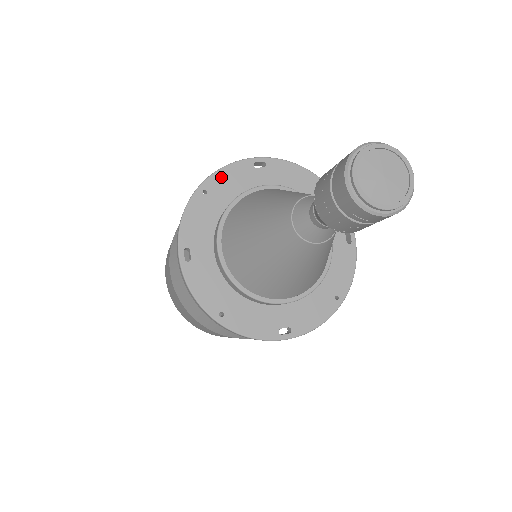
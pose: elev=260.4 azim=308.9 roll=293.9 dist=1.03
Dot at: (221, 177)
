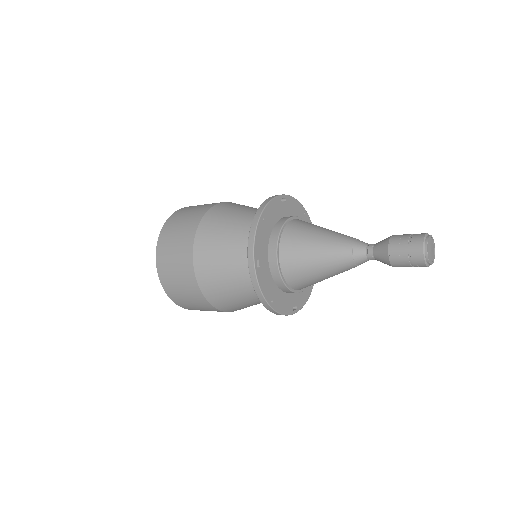
Dot at: (269, 208)
